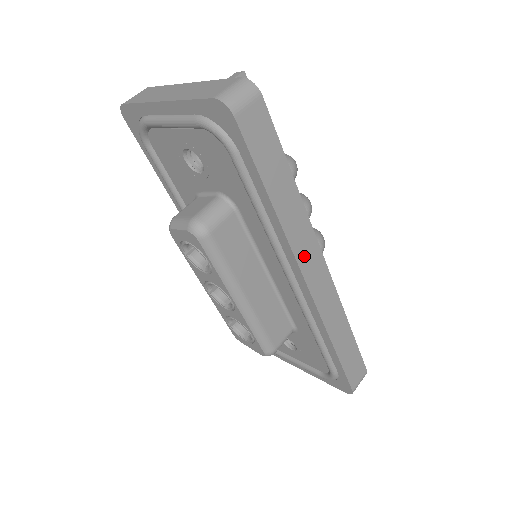
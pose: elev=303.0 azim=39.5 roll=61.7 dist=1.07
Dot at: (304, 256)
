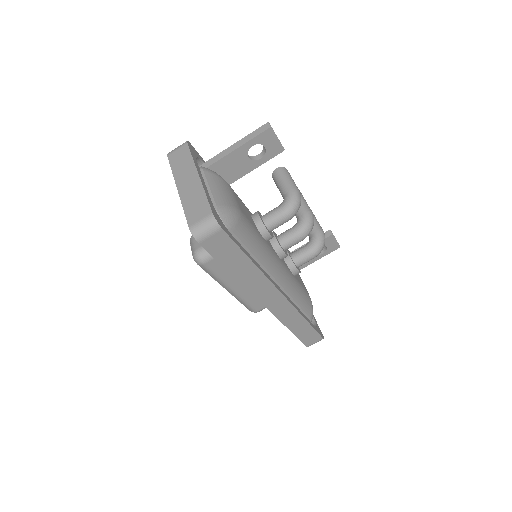
Dot at: (261, 293)
